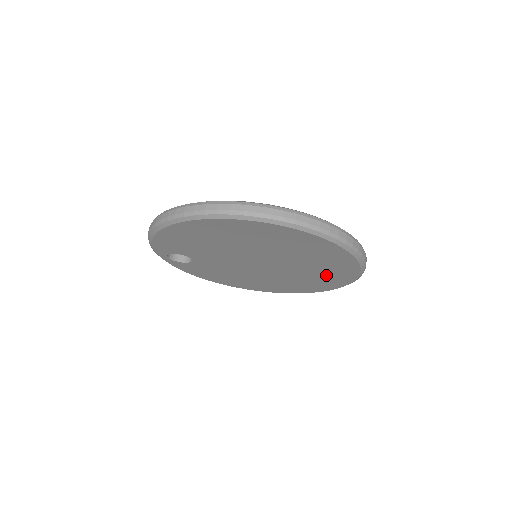
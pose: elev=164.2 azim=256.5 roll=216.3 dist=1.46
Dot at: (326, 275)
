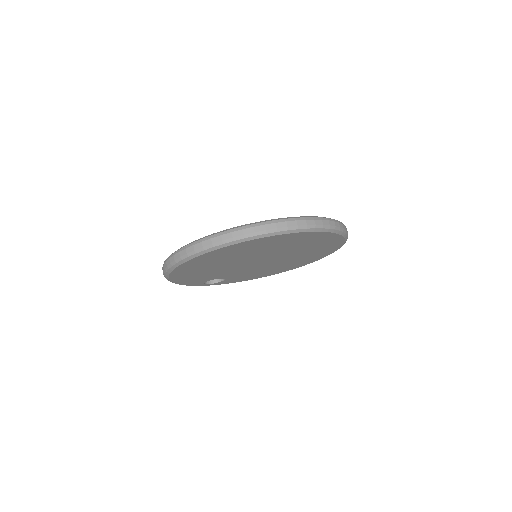
Dot at: (315, 243)
